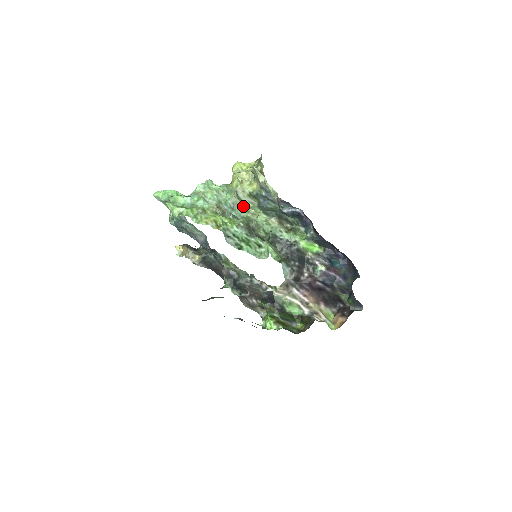
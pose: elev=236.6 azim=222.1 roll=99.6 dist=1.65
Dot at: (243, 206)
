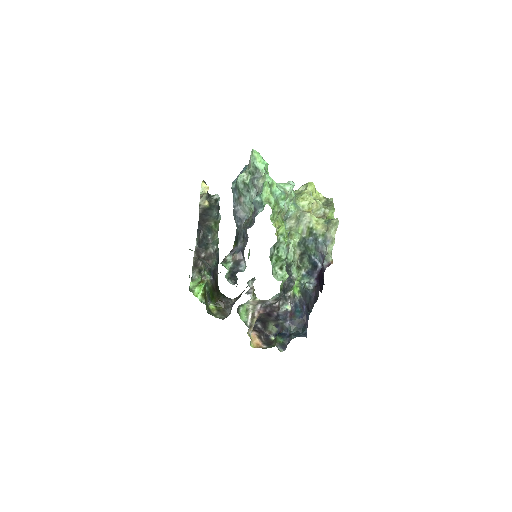
Dot at: (294, 225)
